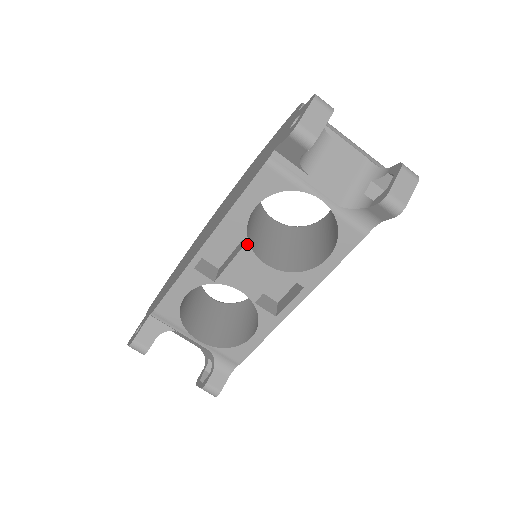
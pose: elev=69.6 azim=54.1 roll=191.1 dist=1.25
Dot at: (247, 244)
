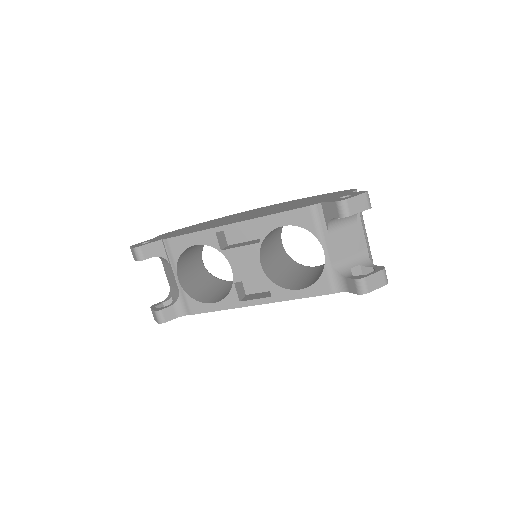
Dot at: (260, 243)
